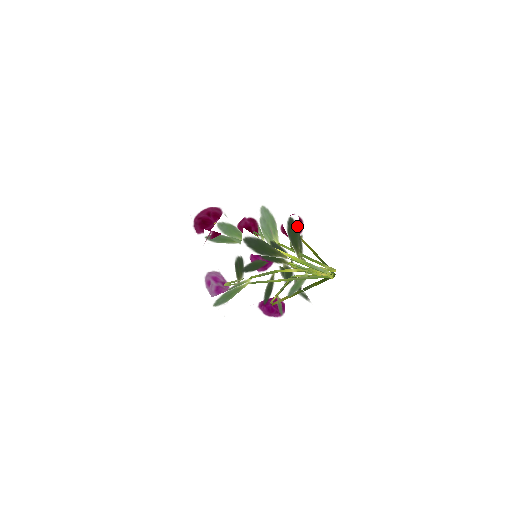
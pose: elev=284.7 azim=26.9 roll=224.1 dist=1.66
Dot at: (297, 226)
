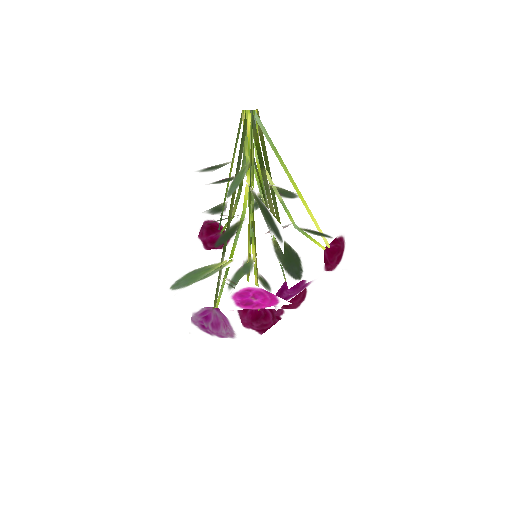
Dot at: occluded
